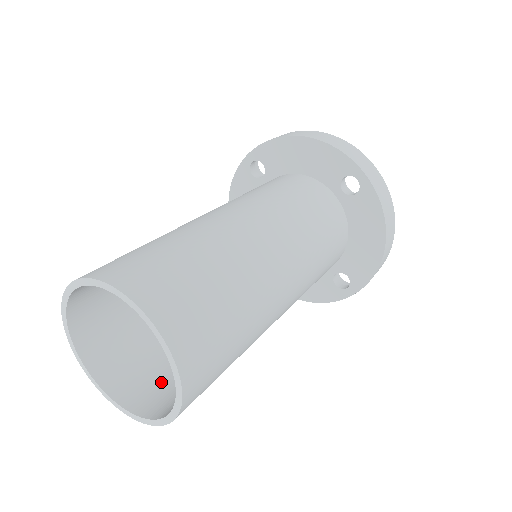
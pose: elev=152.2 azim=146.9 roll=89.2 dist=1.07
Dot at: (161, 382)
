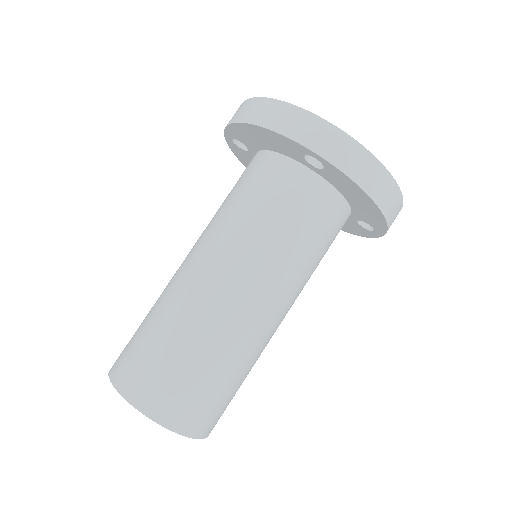
Dot at: occluded
